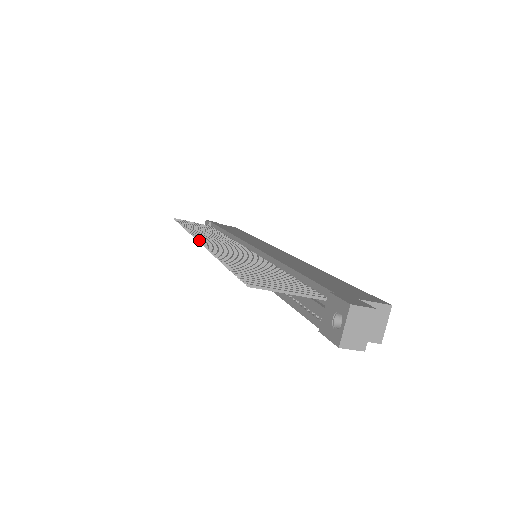
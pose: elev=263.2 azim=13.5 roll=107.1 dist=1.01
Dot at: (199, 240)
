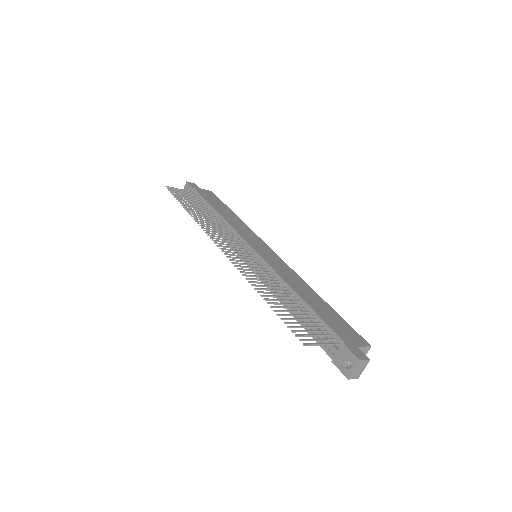
Dot at: (225, 254)
